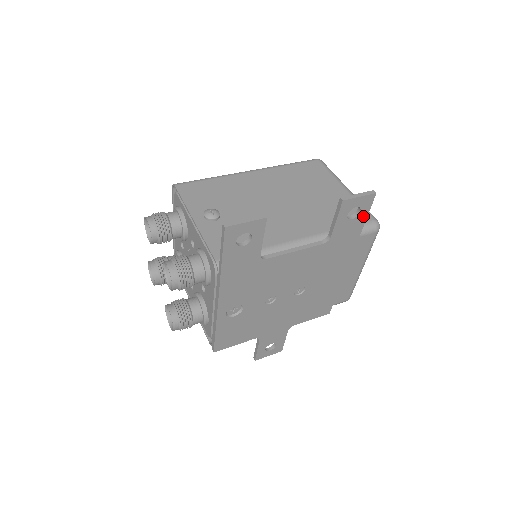
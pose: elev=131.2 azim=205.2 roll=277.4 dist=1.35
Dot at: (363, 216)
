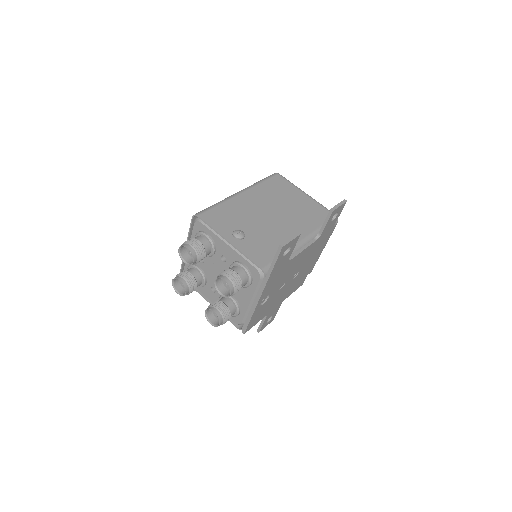
Dot at: (337, 217)
